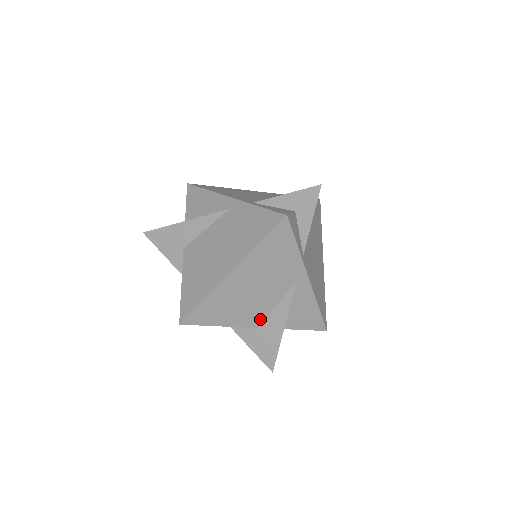
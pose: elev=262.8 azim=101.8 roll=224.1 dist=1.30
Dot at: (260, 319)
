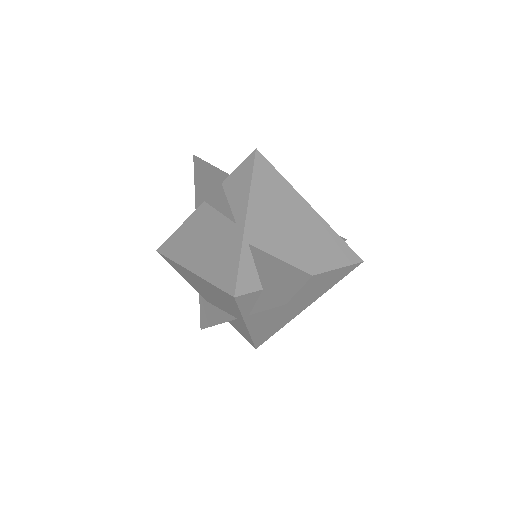
Dot at: (210, 301)
